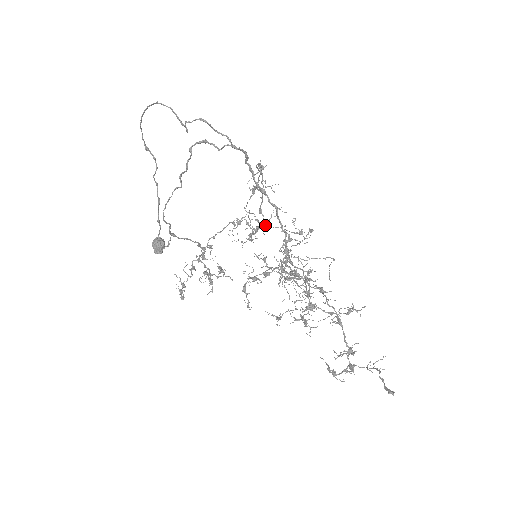
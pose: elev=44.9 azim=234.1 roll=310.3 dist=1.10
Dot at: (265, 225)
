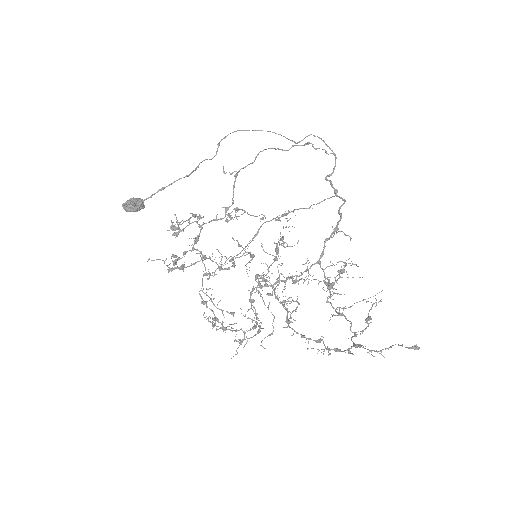
Dot at: (254, 255)
